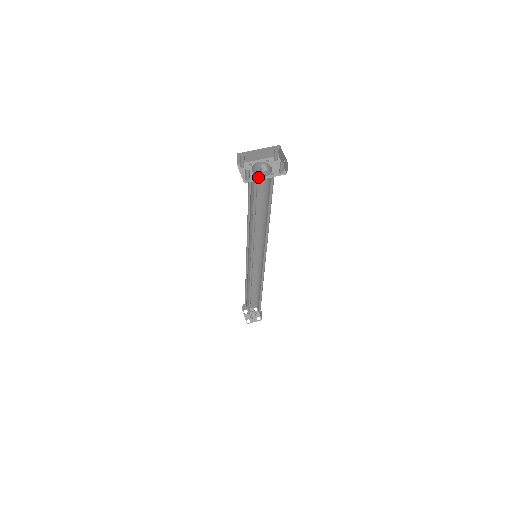
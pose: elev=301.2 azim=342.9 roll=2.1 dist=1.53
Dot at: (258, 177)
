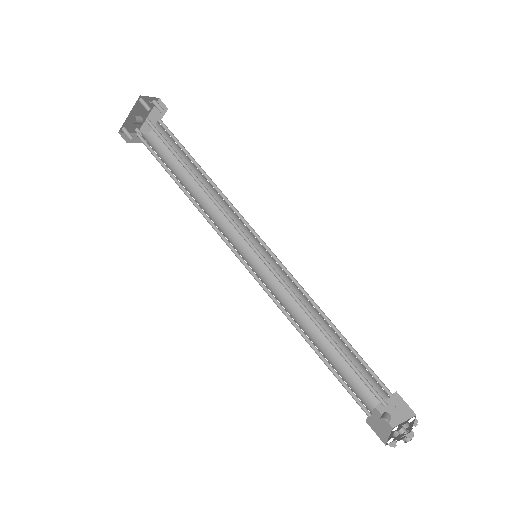
Dot at: occluded
